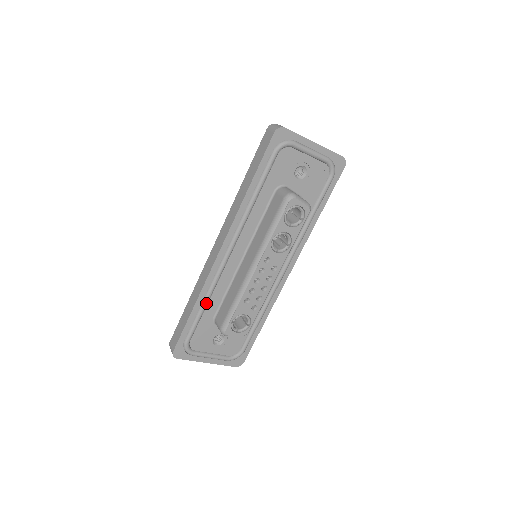
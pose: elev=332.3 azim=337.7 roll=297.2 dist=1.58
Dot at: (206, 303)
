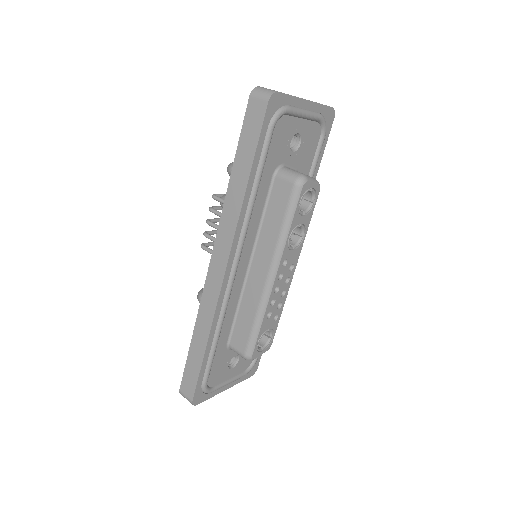
Dot at: (219, 334)
